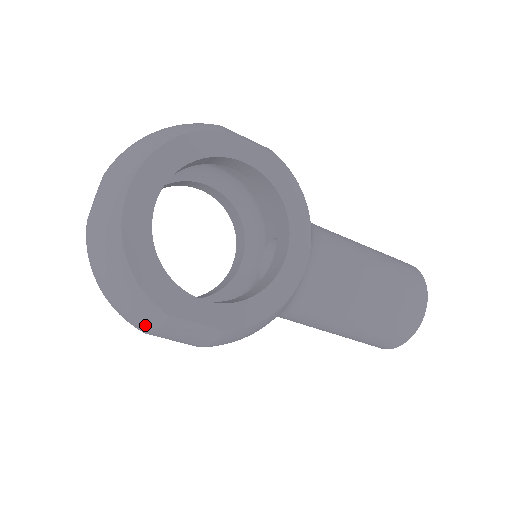
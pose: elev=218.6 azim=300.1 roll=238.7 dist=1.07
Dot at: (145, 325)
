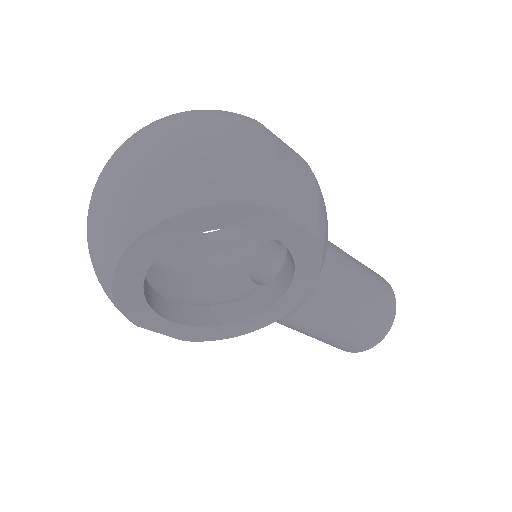
Dot at: occluded
